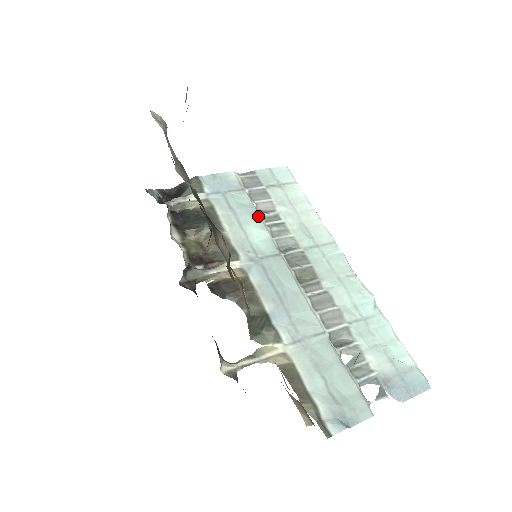
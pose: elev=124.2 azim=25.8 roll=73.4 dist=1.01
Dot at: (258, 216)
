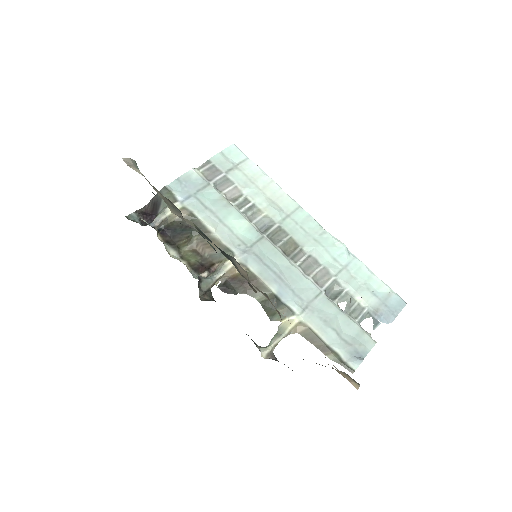
Dot at: (232, 207)
